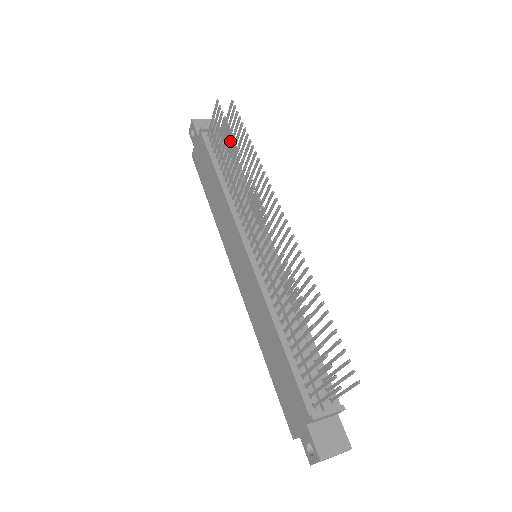
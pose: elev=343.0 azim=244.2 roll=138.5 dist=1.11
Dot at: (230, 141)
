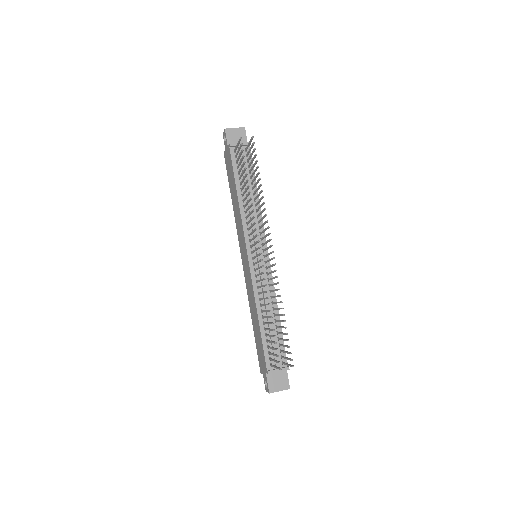
Dot at: (246, 176)
